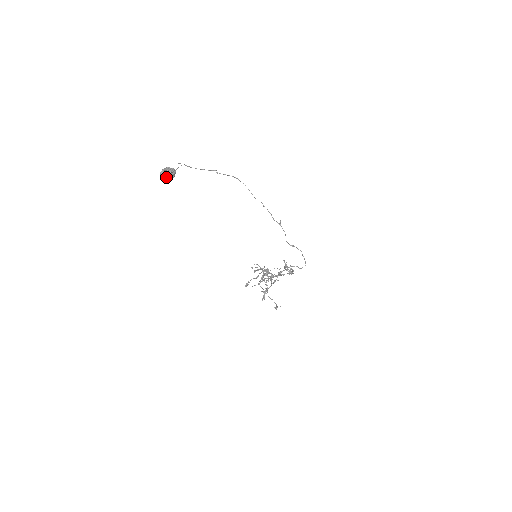
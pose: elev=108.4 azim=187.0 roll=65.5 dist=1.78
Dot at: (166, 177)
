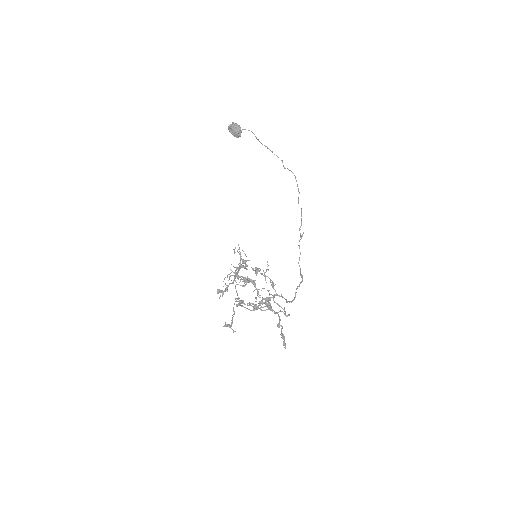
Dot at: (230, 129)
